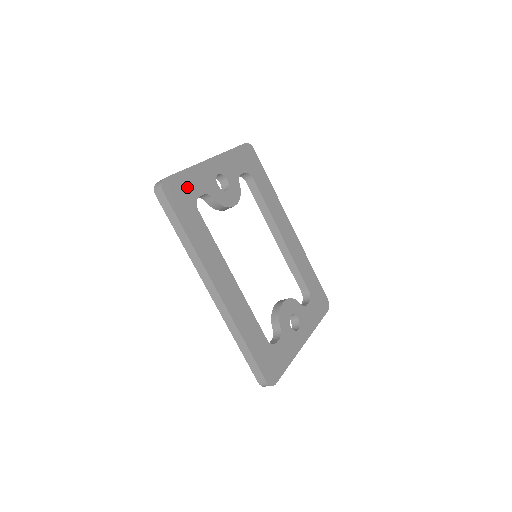
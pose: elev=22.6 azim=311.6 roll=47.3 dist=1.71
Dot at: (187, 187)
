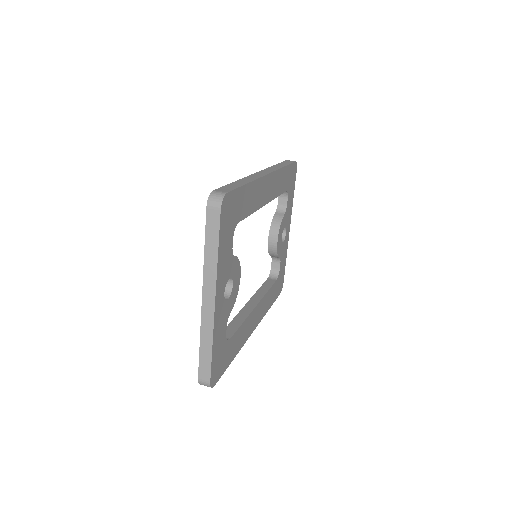
Dot at: (219, 351)
